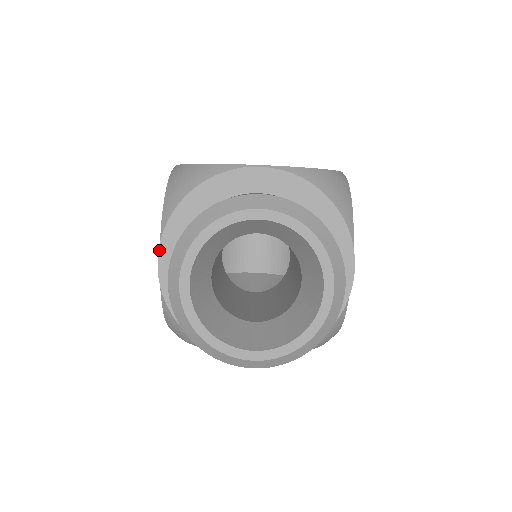
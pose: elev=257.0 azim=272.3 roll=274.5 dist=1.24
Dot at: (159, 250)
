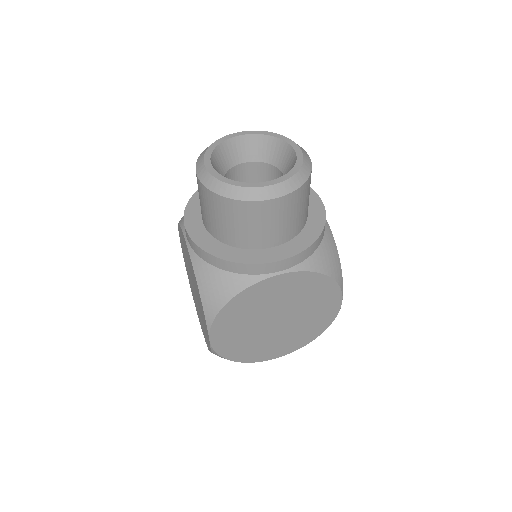
Dot at: (184, 221)
